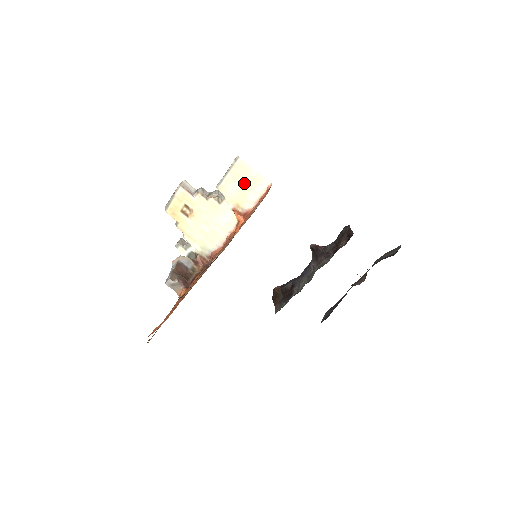
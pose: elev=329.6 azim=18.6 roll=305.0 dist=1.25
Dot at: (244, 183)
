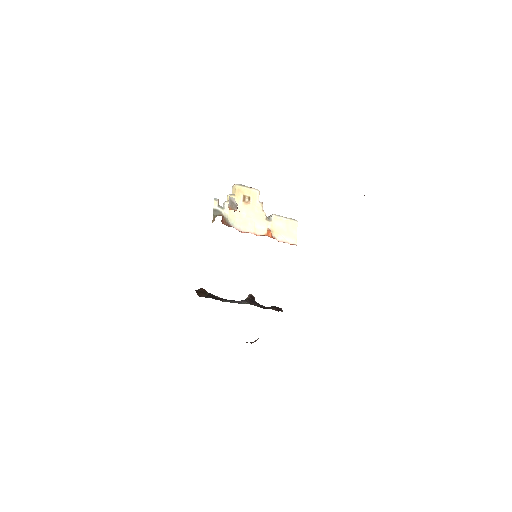
Dot at: (287, 230)
